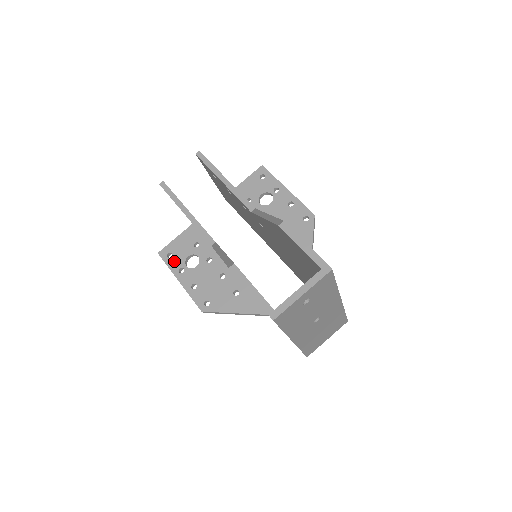
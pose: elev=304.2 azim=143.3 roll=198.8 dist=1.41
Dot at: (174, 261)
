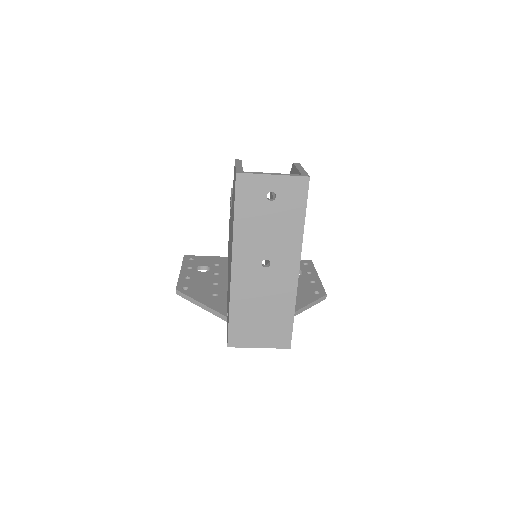
Dot at: (190, 262)
